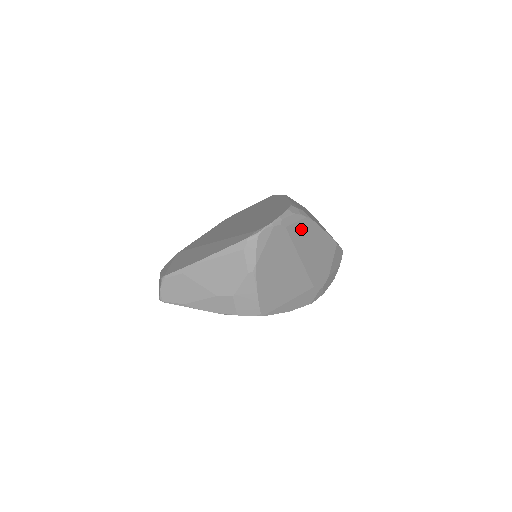
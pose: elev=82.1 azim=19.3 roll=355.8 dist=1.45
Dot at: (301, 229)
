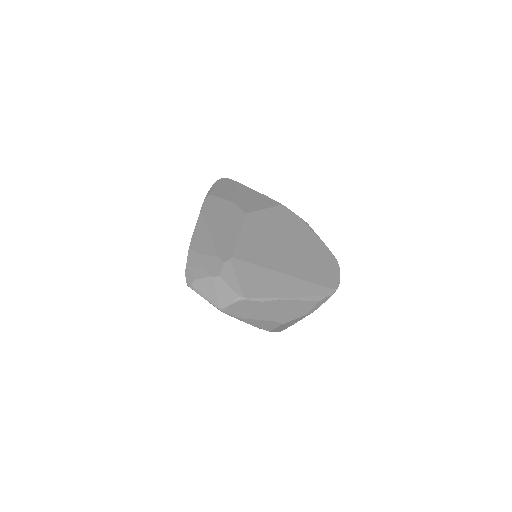
Dot at: occluded
